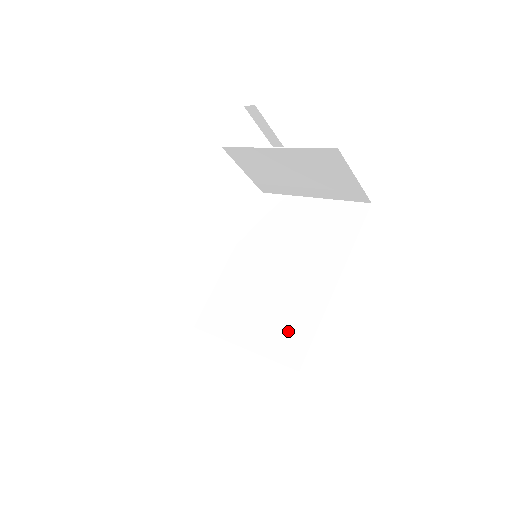
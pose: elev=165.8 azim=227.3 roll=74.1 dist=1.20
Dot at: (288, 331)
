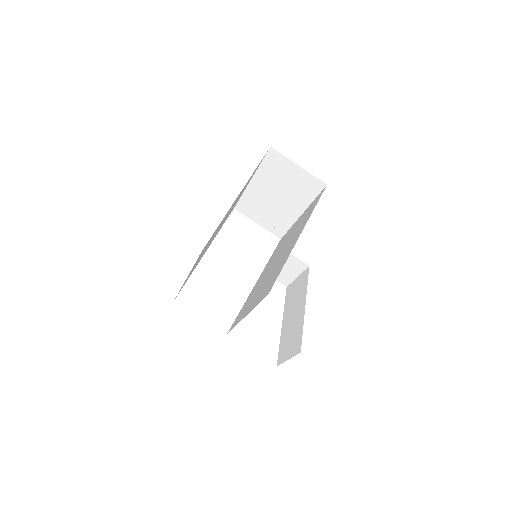
Dot at: (270, 282)
